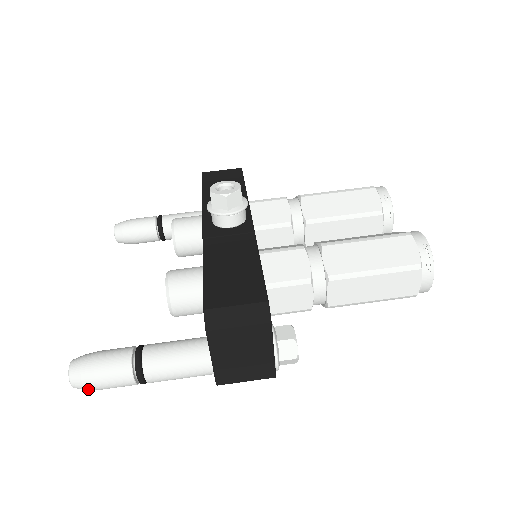
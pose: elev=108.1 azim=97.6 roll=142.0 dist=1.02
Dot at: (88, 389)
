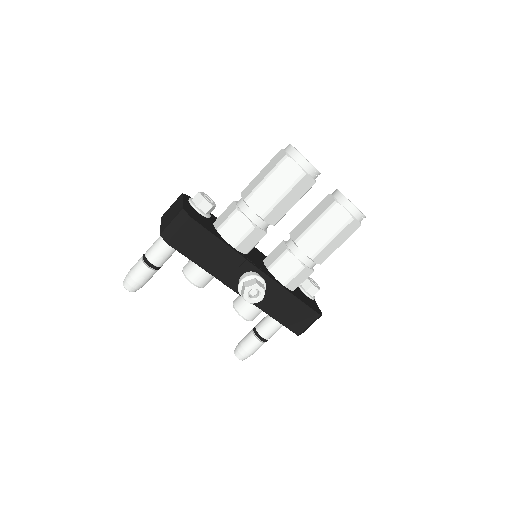
Dot at: occluded
